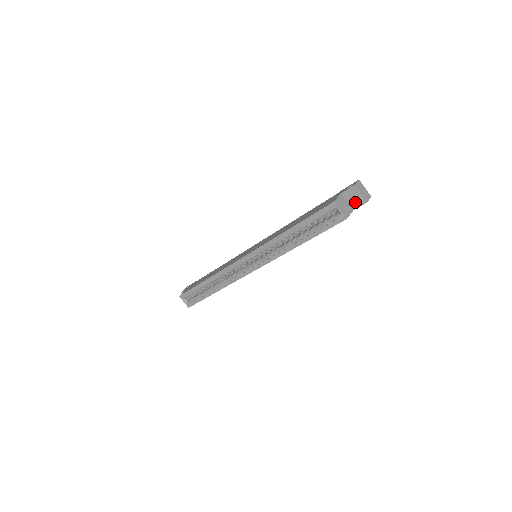
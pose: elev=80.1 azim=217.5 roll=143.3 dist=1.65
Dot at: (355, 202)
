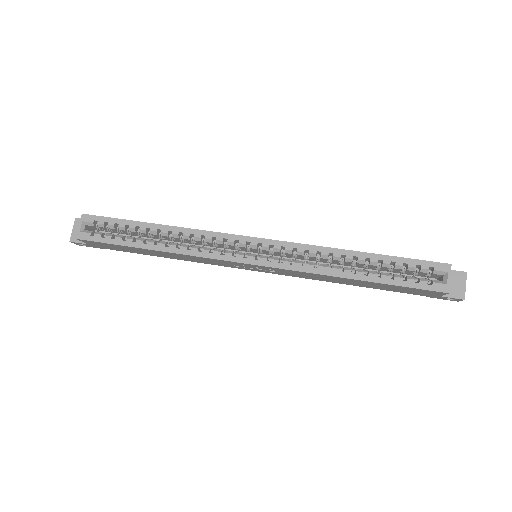
Dot at: (451, 289)
